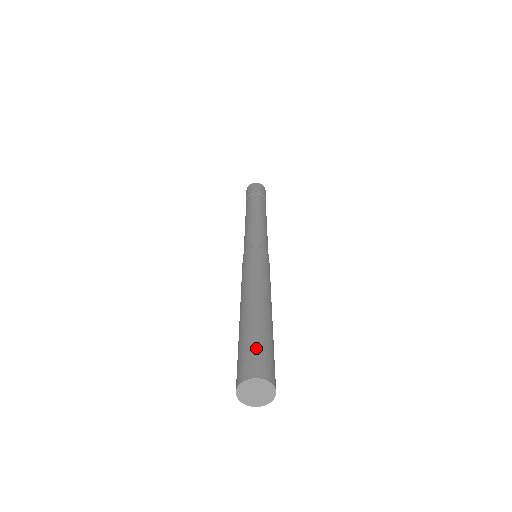
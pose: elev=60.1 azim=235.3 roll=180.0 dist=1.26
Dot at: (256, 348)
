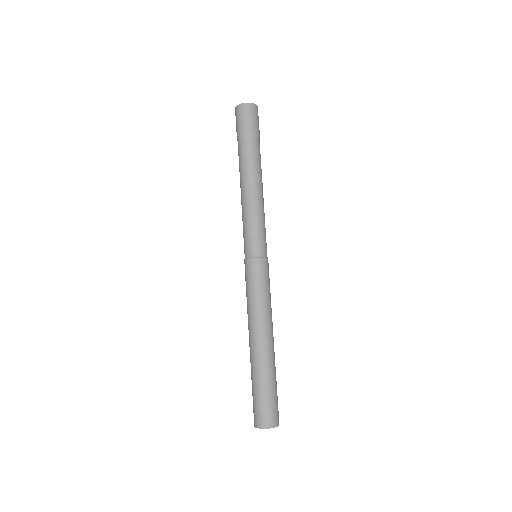
Dot at: (255, 400)
